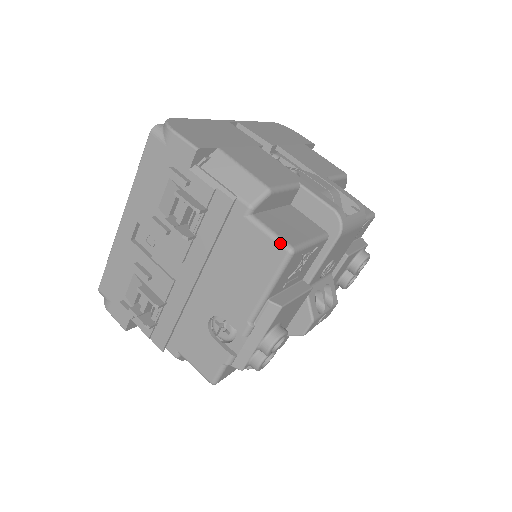
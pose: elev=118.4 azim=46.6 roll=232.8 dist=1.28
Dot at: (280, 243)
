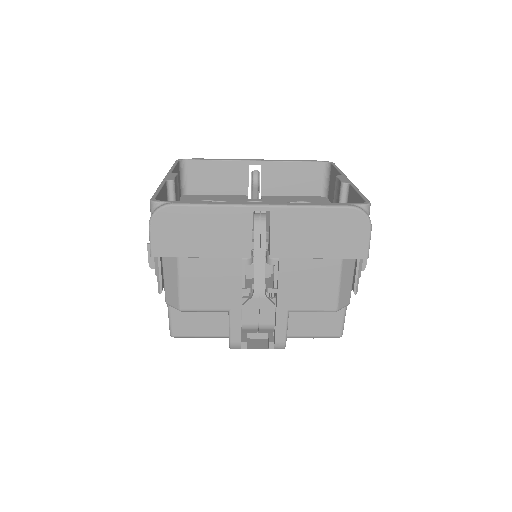
Dot at: (169, 328)
